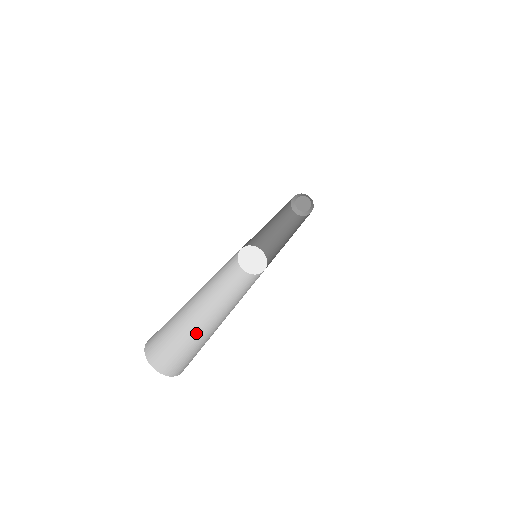
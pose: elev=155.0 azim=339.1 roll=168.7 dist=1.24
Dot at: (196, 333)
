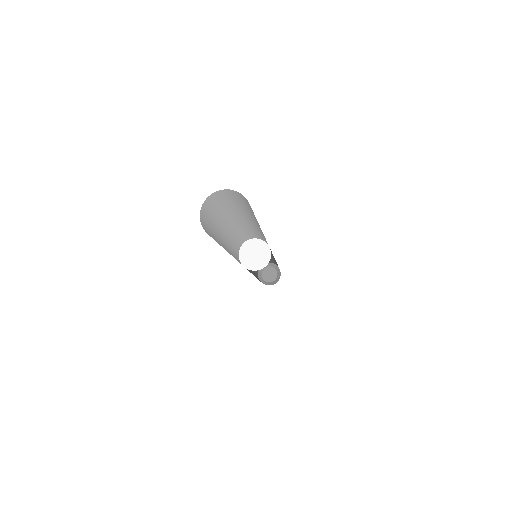
Dot at: occluded
